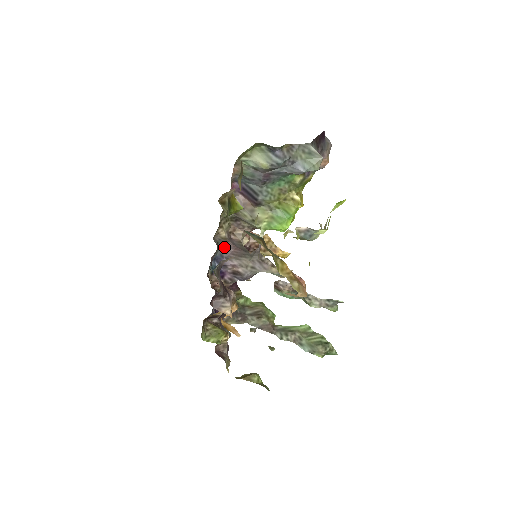
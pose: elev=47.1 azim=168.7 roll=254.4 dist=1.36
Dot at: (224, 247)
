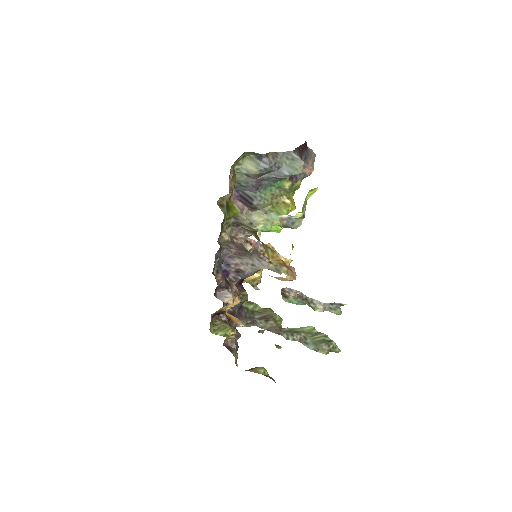
Dot at: (227, 248)
